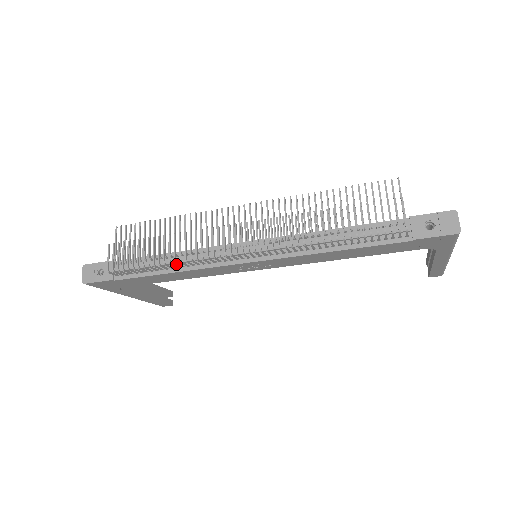
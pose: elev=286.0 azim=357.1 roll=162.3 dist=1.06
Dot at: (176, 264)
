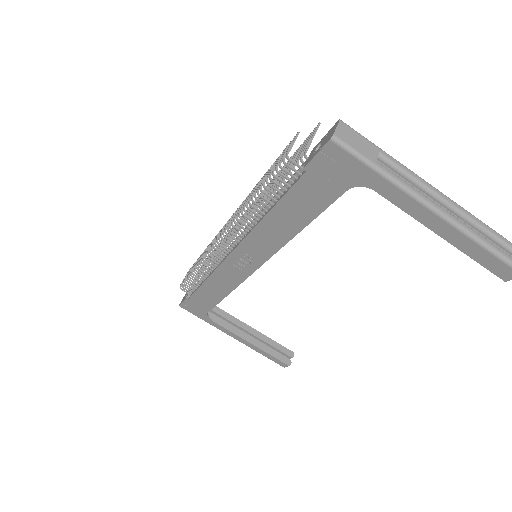
Dot at: (200, 268)
